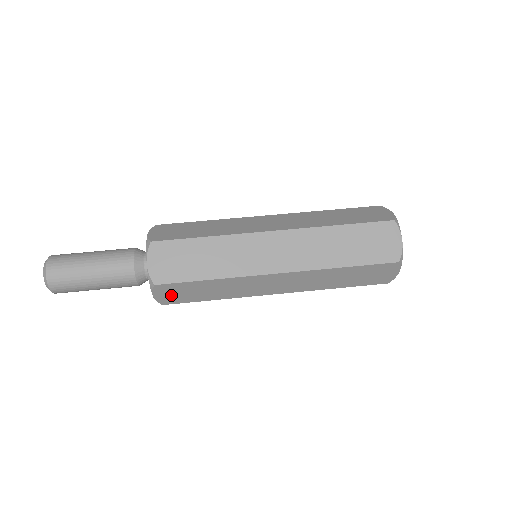
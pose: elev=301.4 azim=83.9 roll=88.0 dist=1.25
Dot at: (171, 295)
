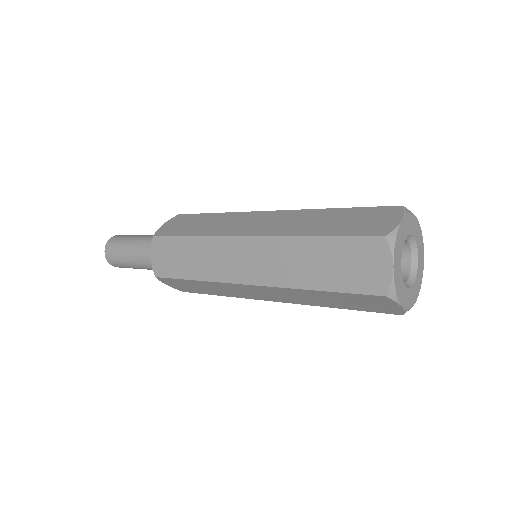
Dot at: (173, 226)
